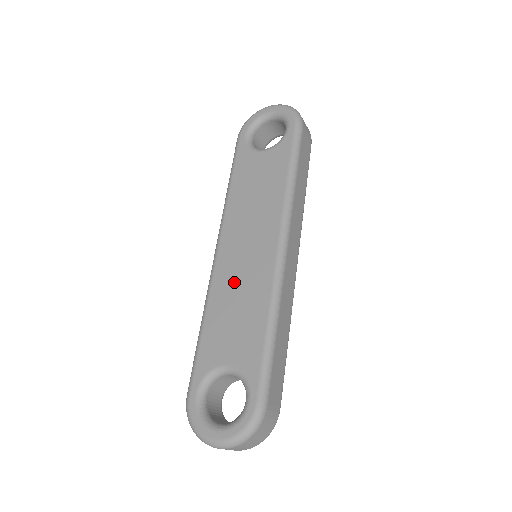
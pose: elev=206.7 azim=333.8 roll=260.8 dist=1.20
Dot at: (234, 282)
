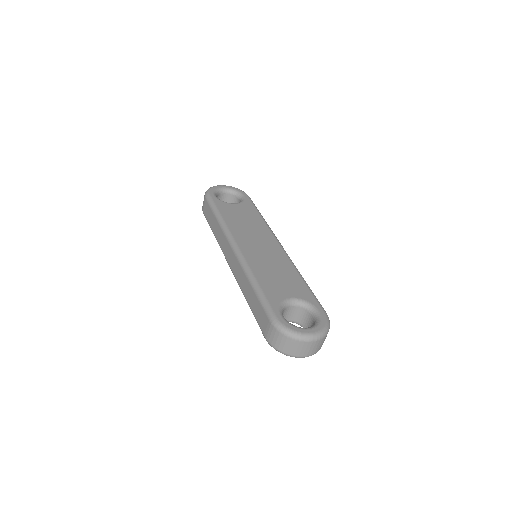
Dot at: (263, 260)
